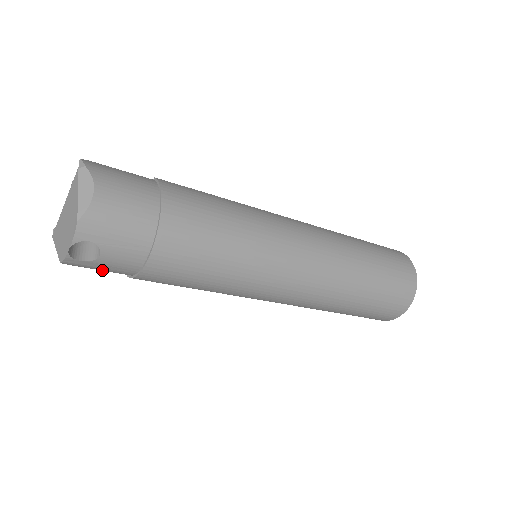
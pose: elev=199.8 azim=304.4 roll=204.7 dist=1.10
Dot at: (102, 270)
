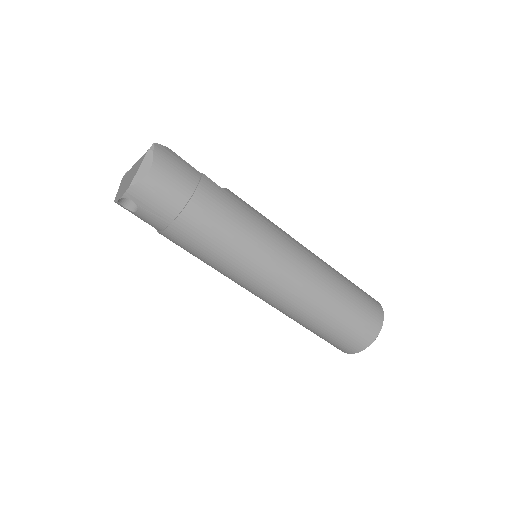
Dot at: occluded
